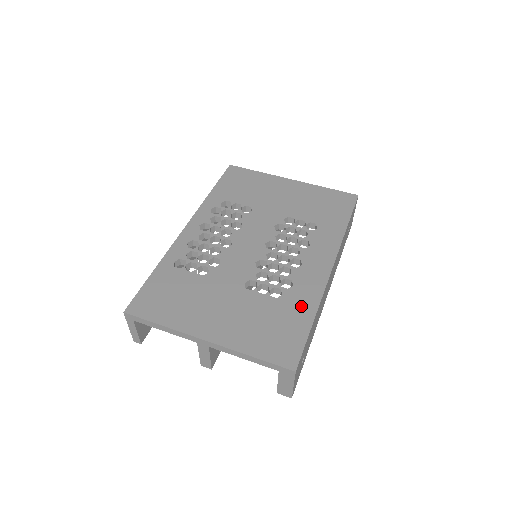
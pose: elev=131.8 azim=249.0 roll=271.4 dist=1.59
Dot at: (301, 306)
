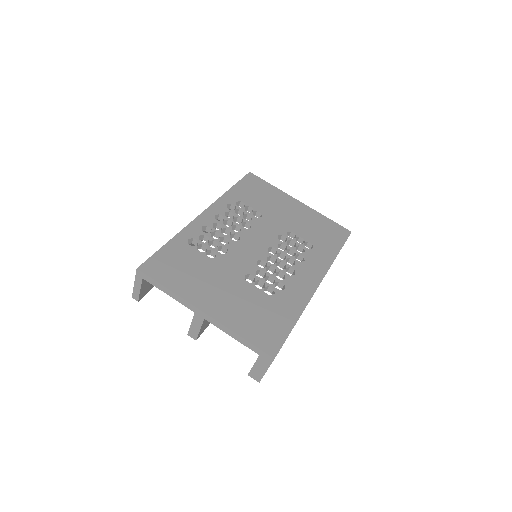
Dot at: (288, 308)
